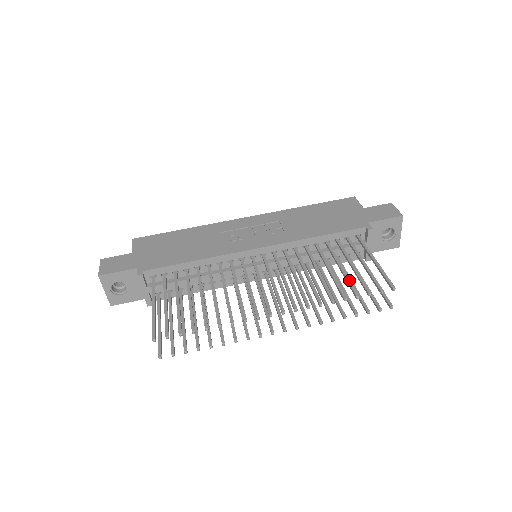
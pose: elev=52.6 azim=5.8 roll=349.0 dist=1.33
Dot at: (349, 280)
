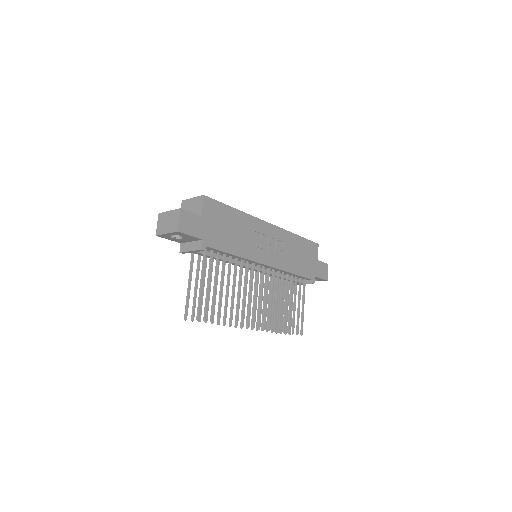
Dot at: (290, 318)
